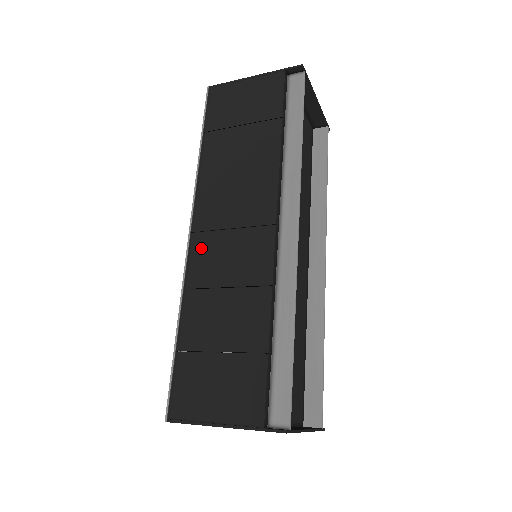
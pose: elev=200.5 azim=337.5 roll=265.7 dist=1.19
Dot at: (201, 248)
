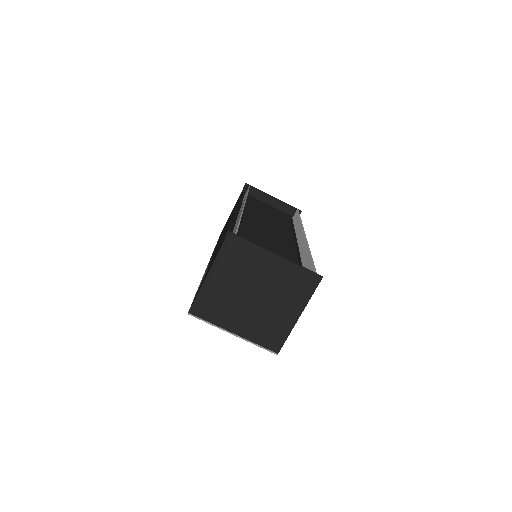
Dot at: occluded
